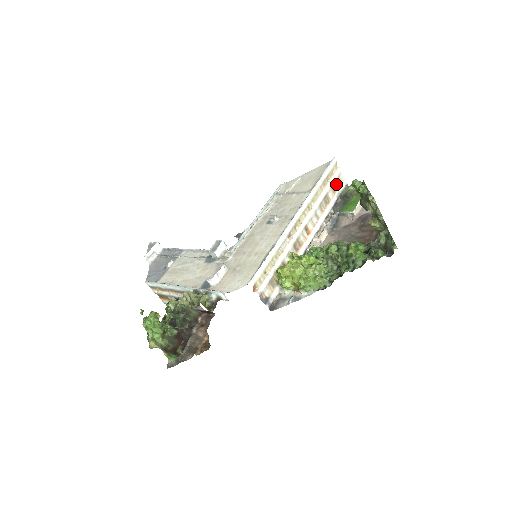
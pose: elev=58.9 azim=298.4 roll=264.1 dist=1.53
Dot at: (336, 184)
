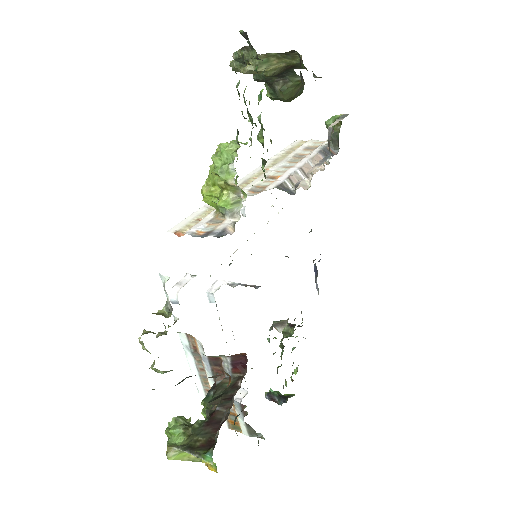
Dot at: (314, 147)
